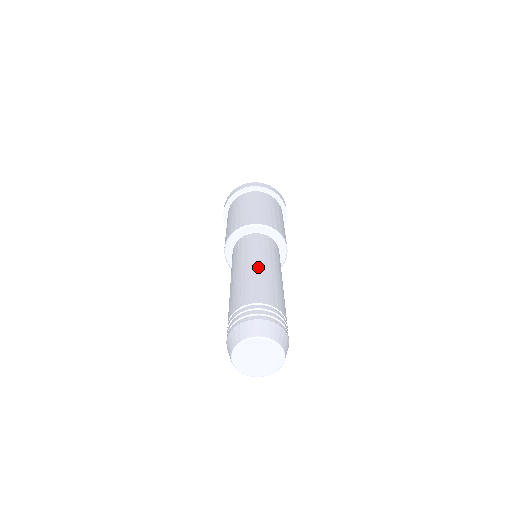
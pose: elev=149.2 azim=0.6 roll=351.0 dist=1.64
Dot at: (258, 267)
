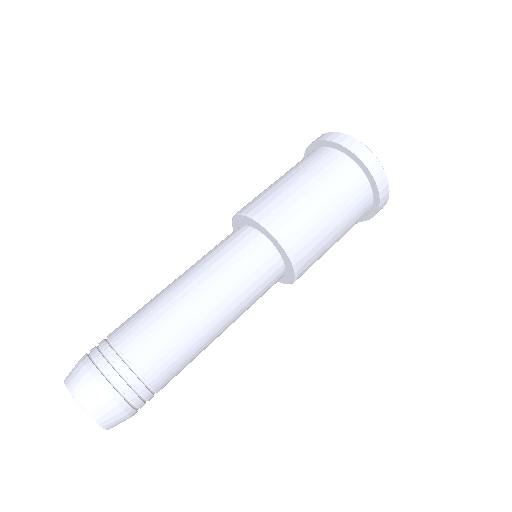
Dot at: (173, 283)
